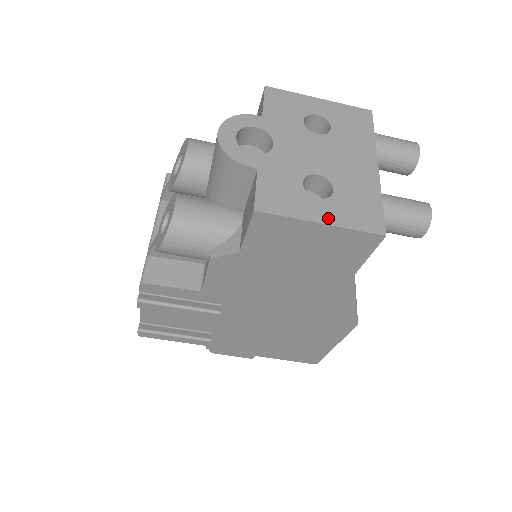
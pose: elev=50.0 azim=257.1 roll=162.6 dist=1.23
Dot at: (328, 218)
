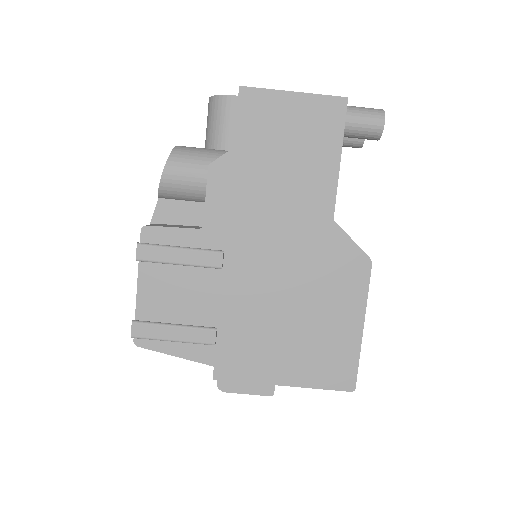
Dot at: (299, 94)
